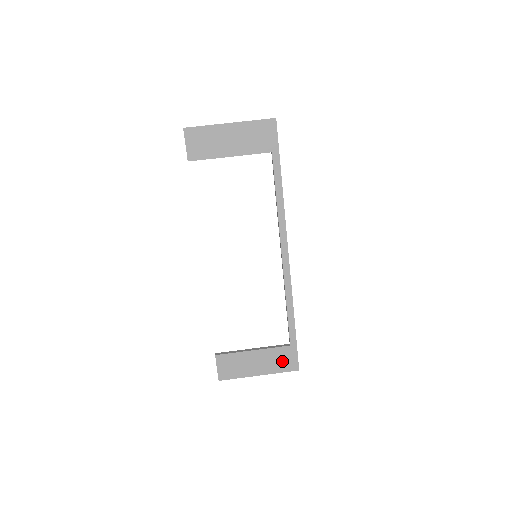
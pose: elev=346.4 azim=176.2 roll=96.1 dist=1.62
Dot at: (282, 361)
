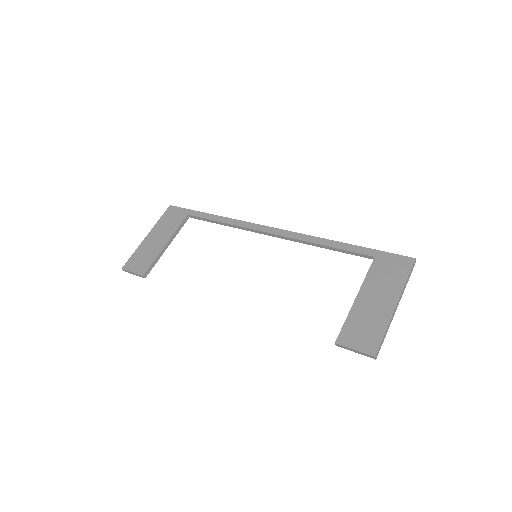
Dot at: (391, 272)
